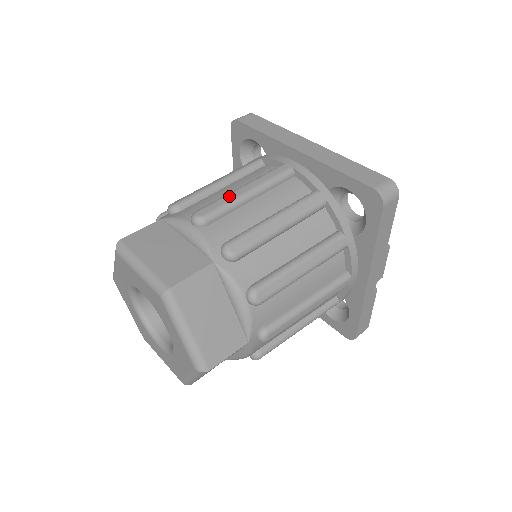
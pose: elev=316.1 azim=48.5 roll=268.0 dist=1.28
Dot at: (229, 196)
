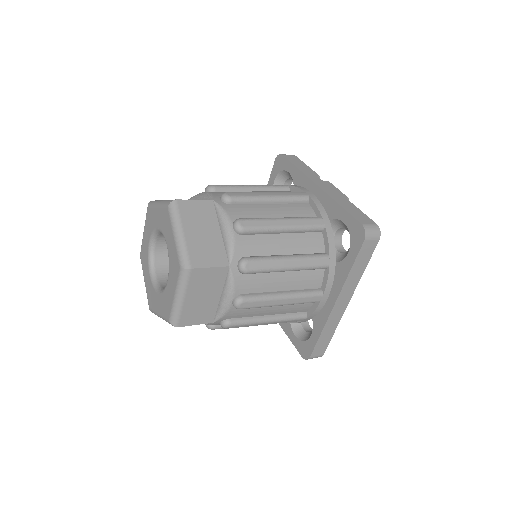
Dot at: occluded
